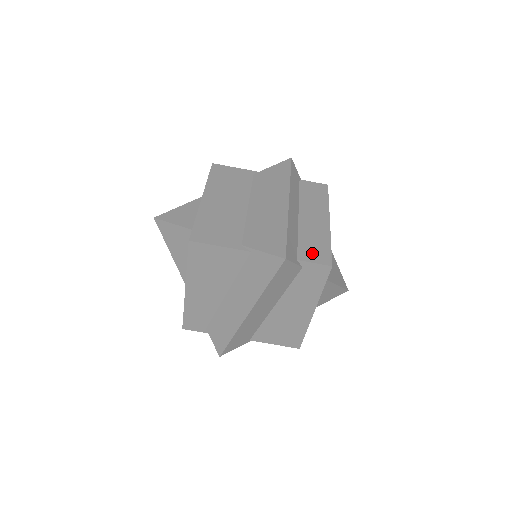
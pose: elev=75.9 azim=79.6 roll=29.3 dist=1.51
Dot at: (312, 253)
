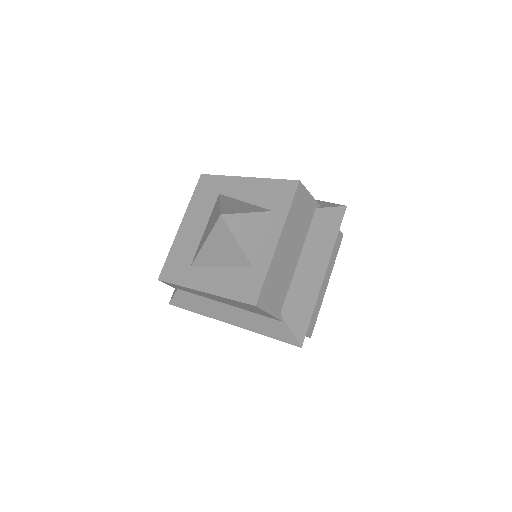
Dot at: occluded
